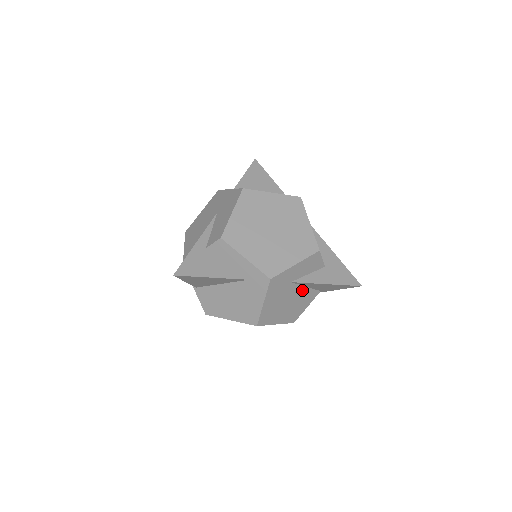
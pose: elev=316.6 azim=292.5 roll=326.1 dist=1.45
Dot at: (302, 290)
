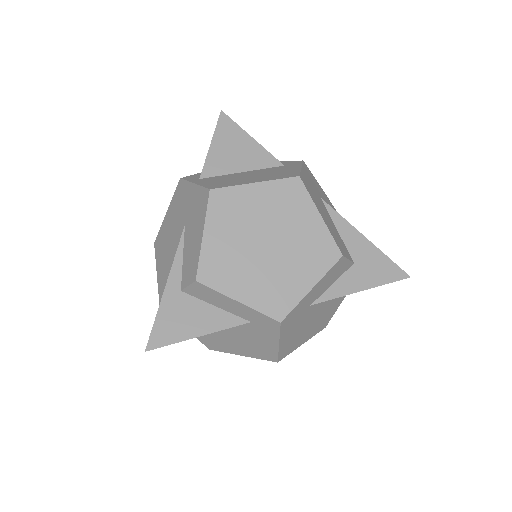
Dot at: (328, 300)
